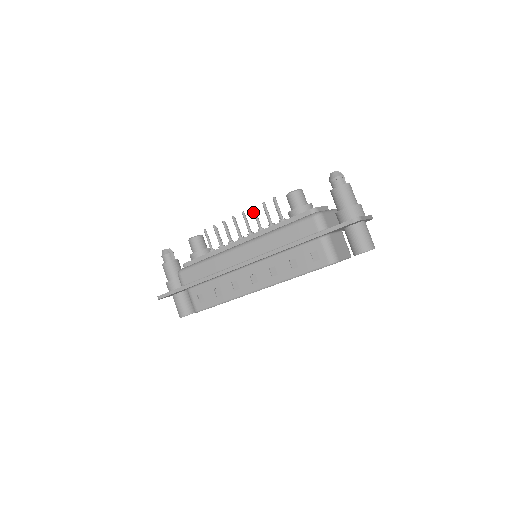
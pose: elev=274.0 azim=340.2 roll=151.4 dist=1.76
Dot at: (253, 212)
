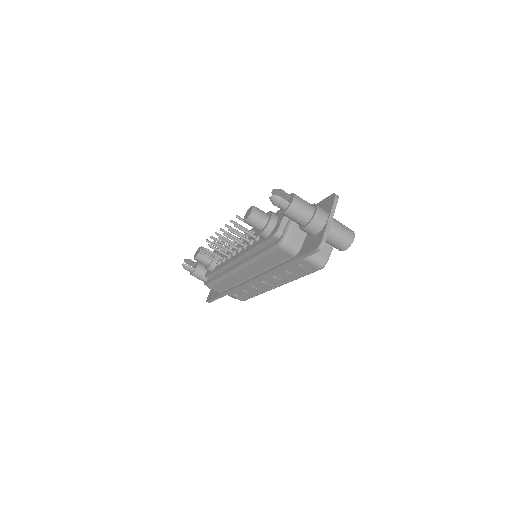
Dot at: (227, 237)
